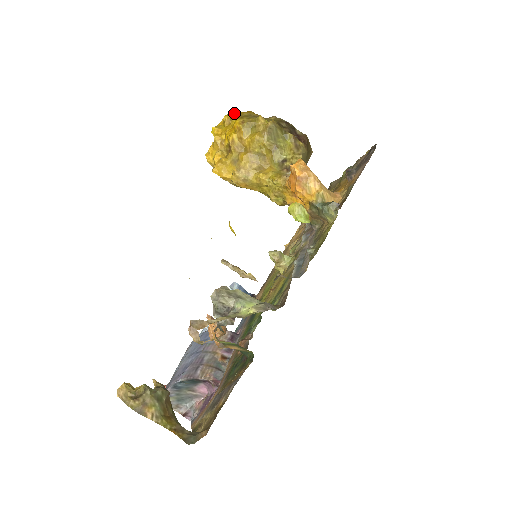
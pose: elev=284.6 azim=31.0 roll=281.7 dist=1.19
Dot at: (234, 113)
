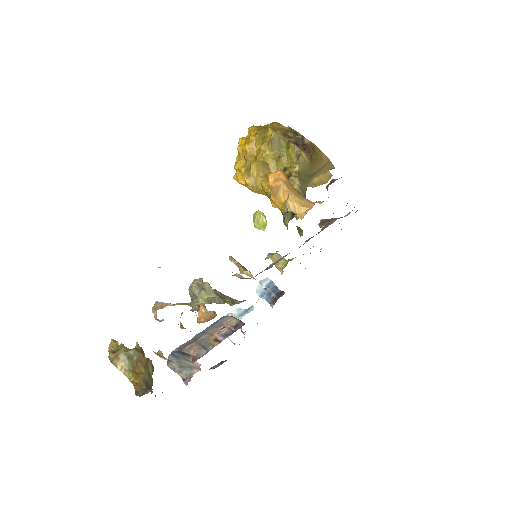
Dot at: occluded
